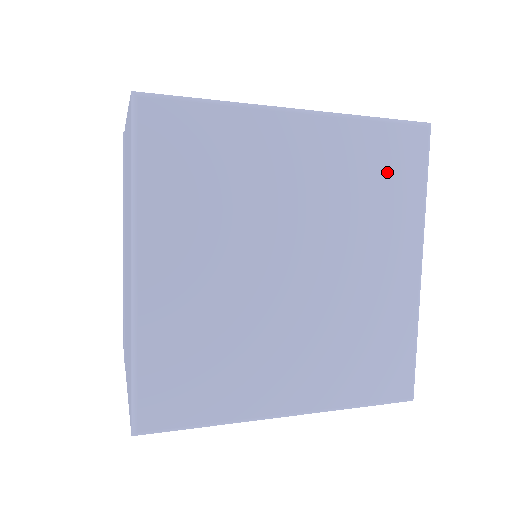
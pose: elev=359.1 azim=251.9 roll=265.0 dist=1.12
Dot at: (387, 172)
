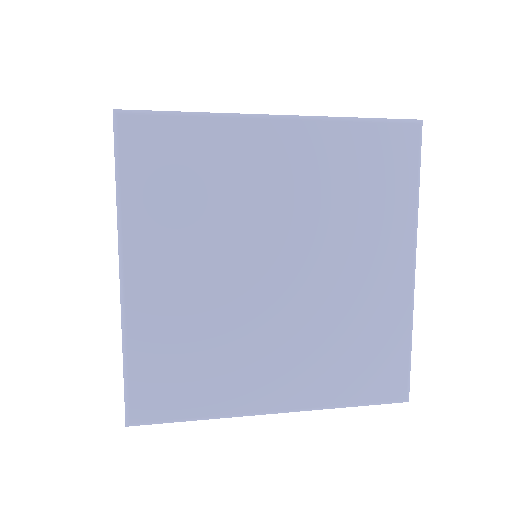
Dot at: (374, 173)
